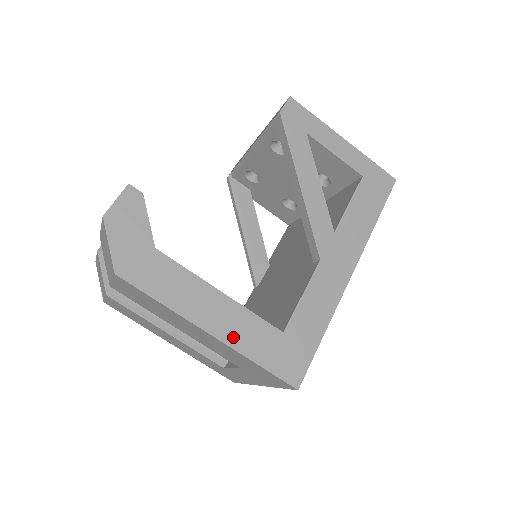
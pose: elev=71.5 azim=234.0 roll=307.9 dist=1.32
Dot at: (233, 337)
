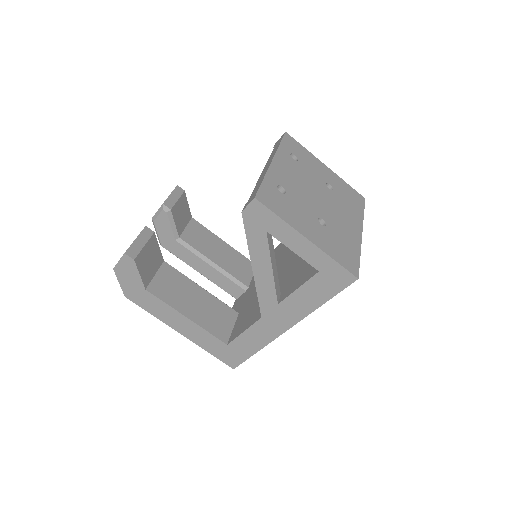
Dot at: (194, 339)
